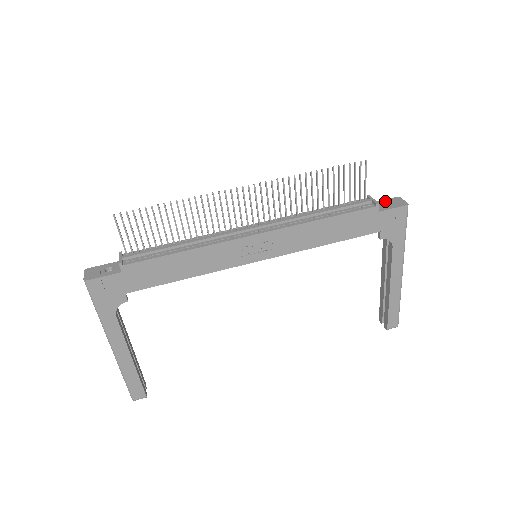
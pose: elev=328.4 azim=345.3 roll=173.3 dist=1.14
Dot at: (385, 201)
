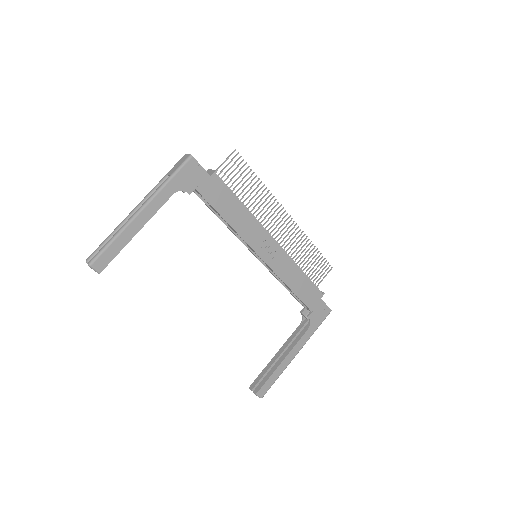
Dot at: occluded
